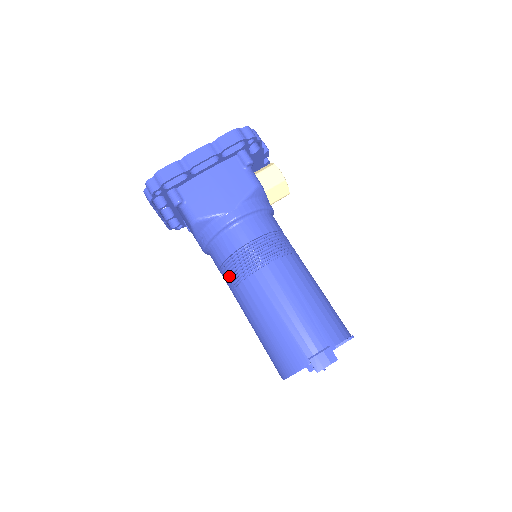
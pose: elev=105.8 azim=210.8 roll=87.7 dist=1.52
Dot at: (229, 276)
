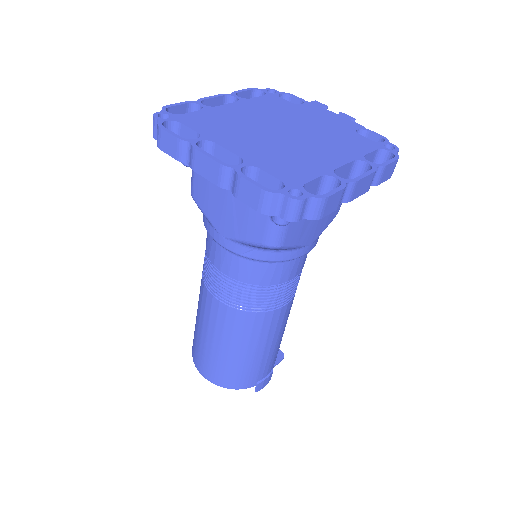
Dot at: (241, 296)
